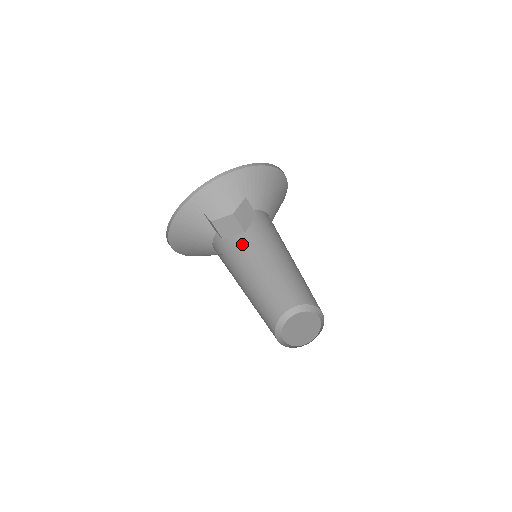
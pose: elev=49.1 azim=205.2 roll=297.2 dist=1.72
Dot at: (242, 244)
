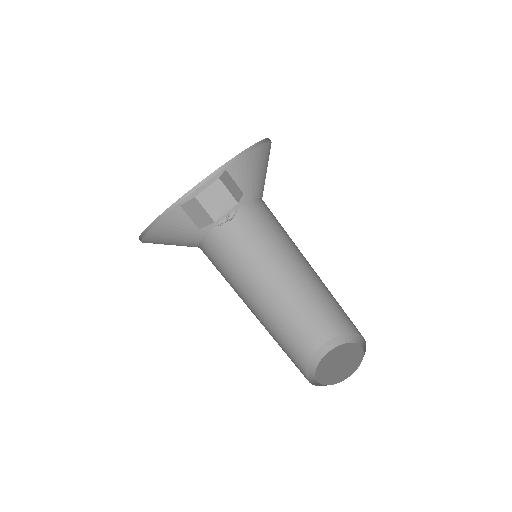
Dot at: (232, 264)
